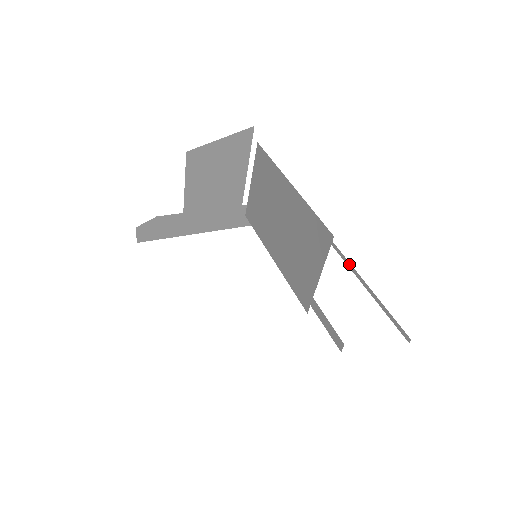
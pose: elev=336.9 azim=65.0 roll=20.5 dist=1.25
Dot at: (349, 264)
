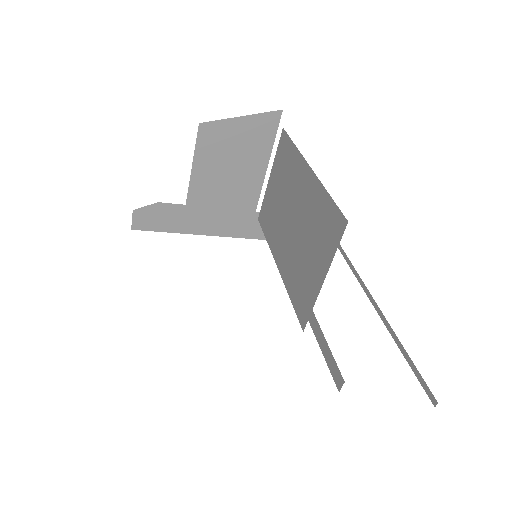
Dot at: (373, 301)
